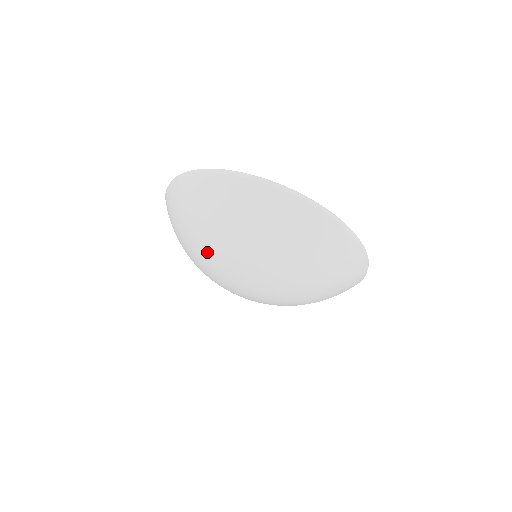
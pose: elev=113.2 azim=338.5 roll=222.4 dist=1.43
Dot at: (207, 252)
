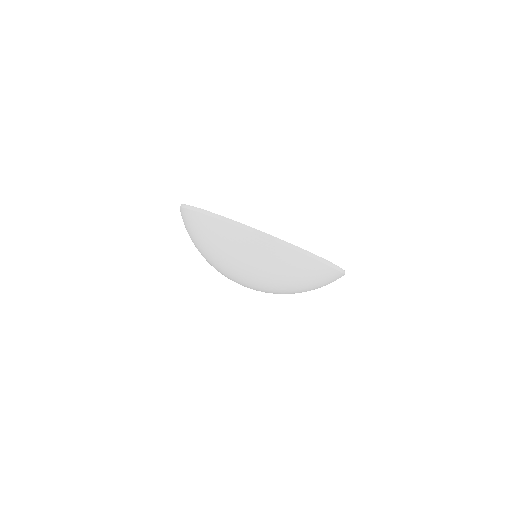
Dot at: (222, 268)
